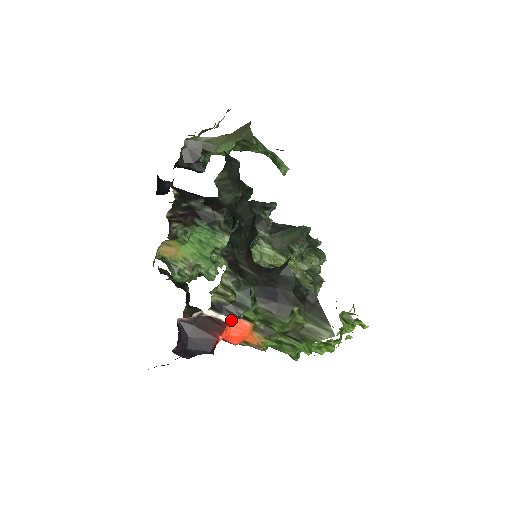
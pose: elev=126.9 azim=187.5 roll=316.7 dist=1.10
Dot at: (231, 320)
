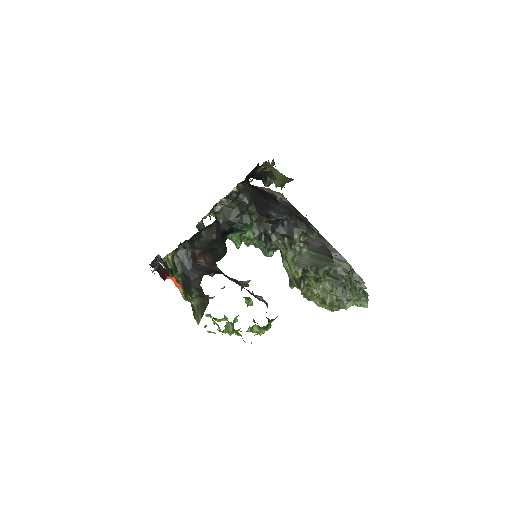
Dot at: occluded
